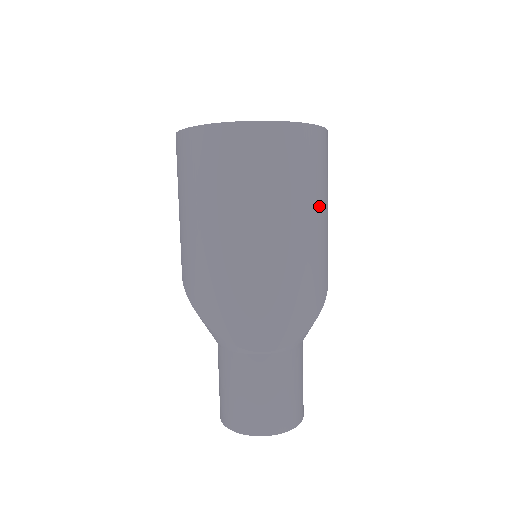
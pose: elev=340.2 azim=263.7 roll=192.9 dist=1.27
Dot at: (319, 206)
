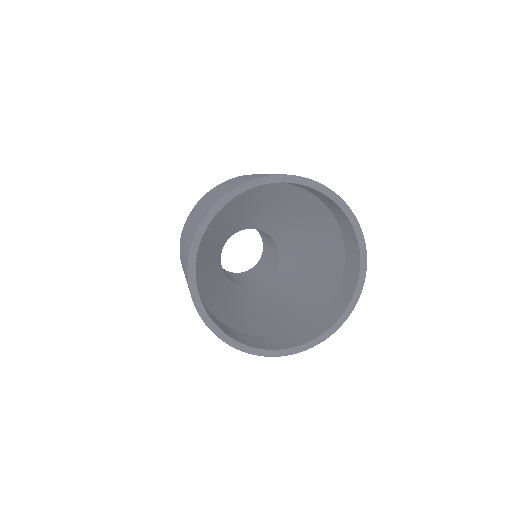
Dot at: occluded
